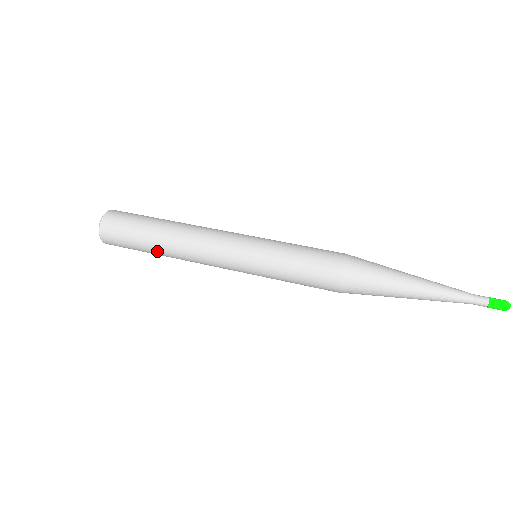
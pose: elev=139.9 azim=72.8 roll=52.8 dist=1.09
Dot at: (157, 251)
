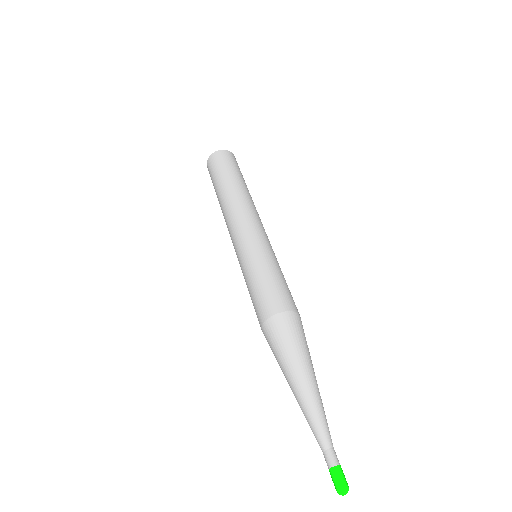
Dot at: (221, 189)
